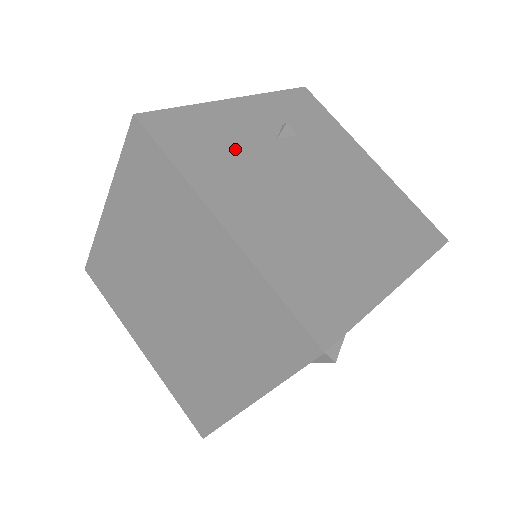
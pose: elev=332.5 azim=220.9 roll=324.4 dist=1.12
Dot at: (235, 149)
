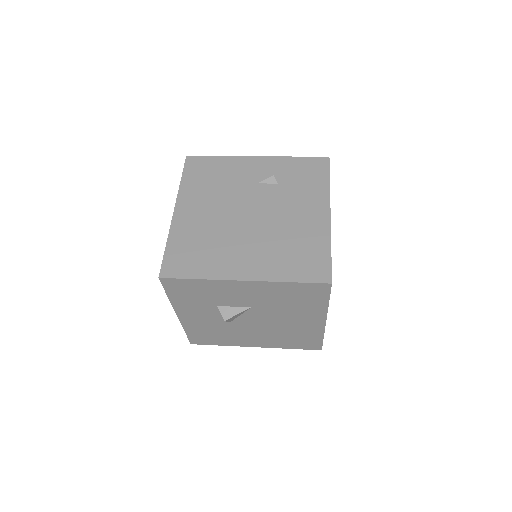
Dot at: (222, 182)
